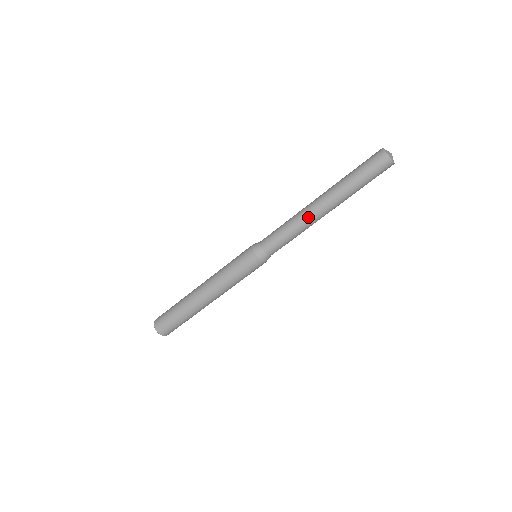
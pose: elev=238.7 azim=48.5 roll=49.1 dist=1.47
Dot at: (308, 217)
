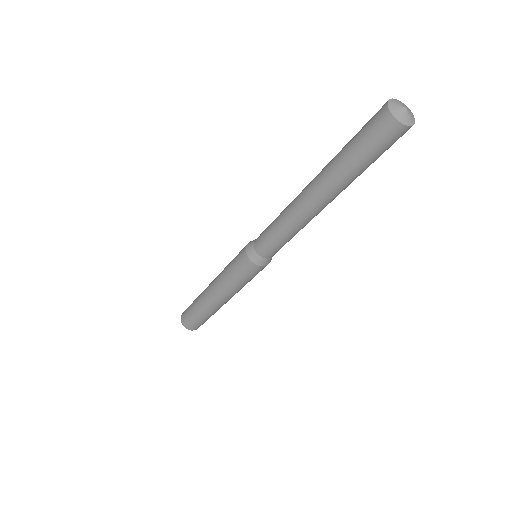
Dot at: (304, 219)
